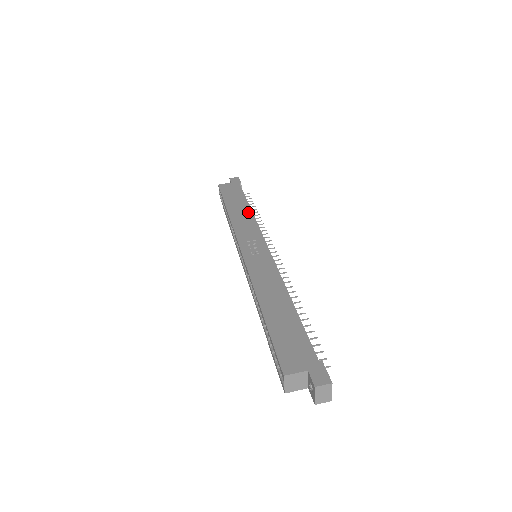
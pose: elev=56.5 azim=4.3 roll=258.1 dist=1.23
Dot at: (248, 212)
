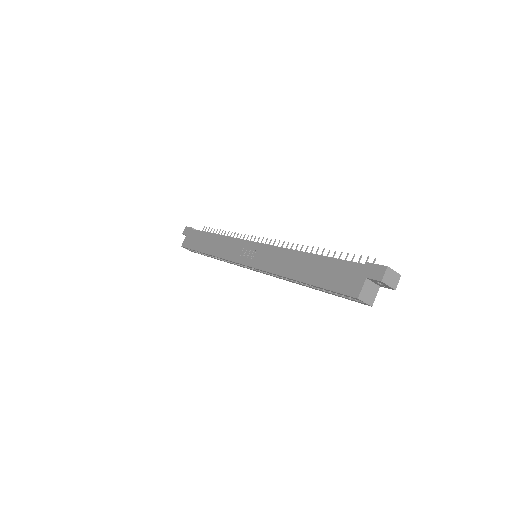
Dot at: (218, 238)
